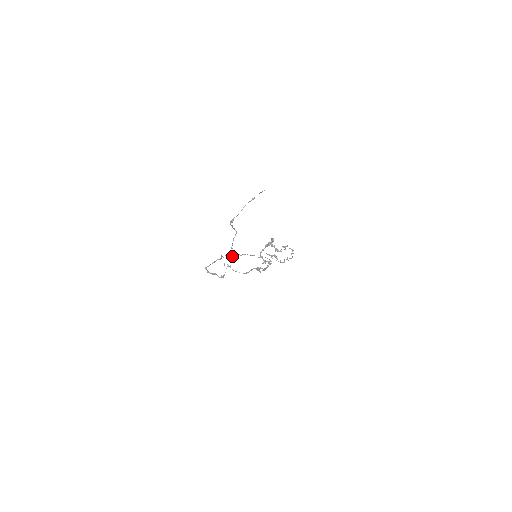
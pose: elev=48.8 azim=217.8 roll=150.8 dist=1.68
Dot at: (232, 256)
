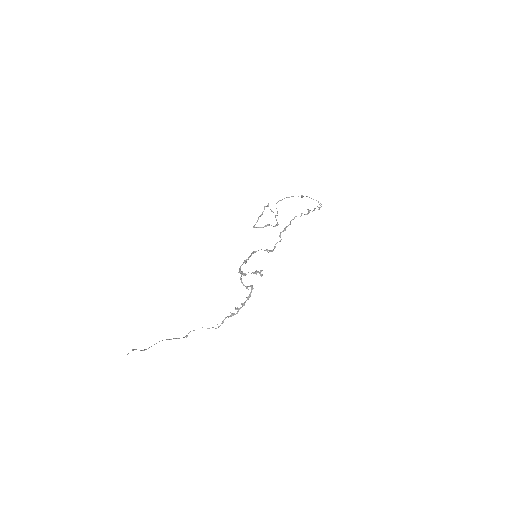
Dot at: (186, 337)
